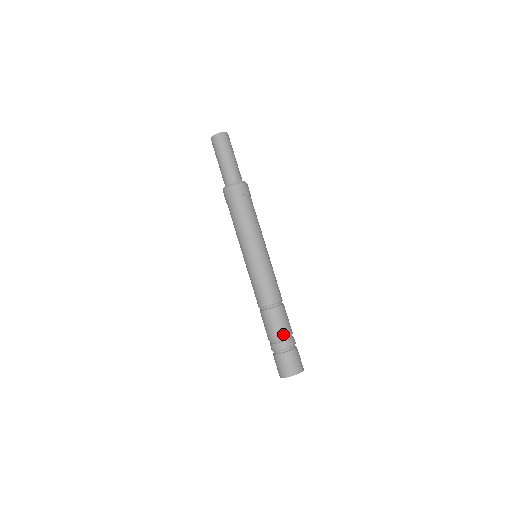
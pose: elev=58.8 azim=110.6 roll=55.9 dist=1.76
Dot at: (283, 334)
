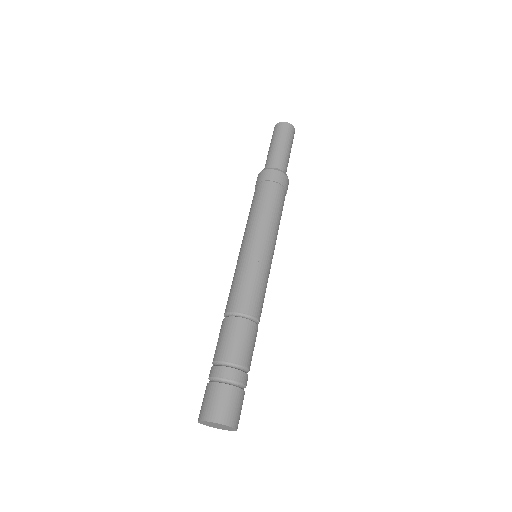
Dot at: (246, 361)
